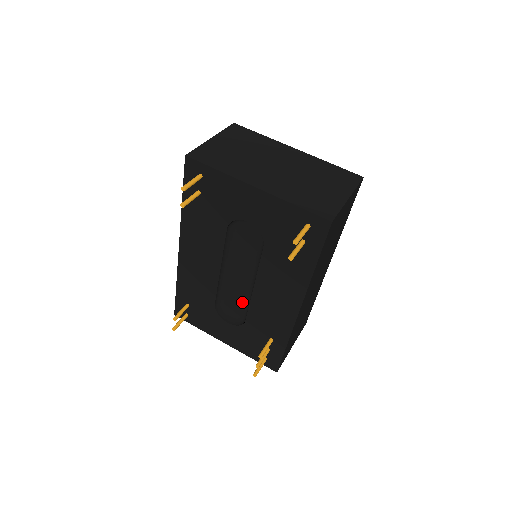
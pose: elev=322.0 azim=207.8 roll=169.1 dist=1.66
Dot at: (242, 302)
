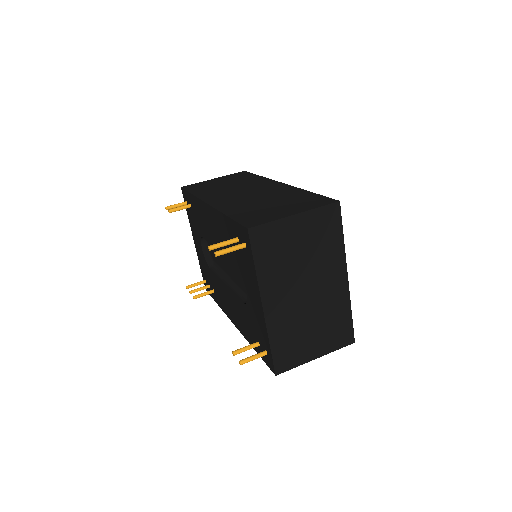
Dot at: (218, 262)
